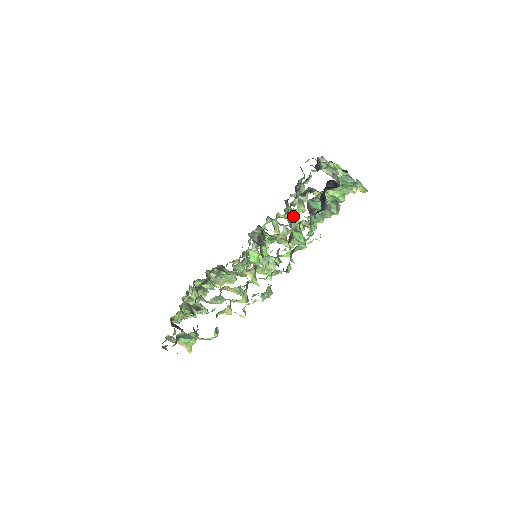
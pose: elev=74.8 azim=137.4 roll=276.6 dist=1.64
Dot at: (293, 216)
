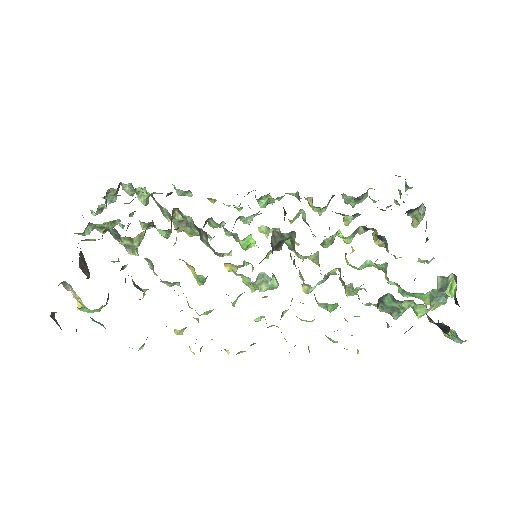
Dot at: (333, 240)
